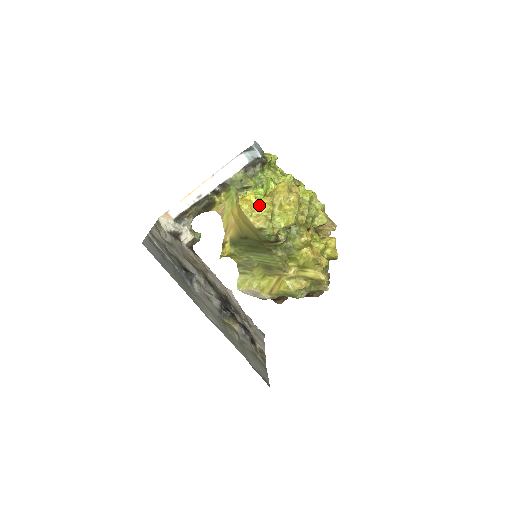
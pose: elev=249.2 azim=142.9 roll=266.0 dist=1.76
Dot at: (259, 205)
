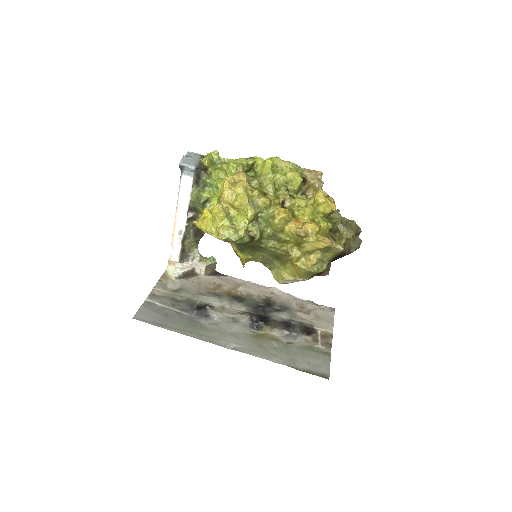
Dot at: (213, 218)
